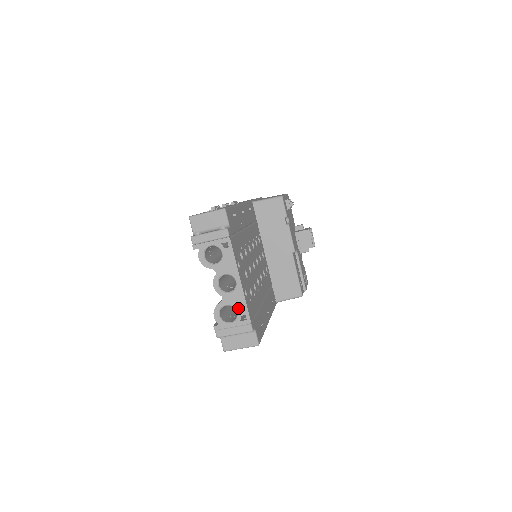
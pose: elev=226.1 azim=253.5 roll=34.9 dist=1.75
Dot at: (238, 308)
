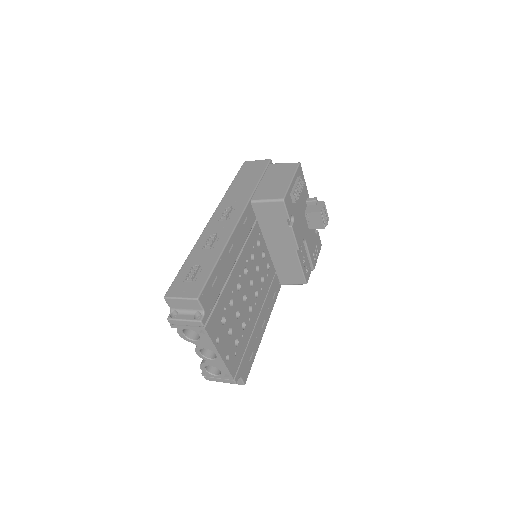
Dot at: (221, 370)
